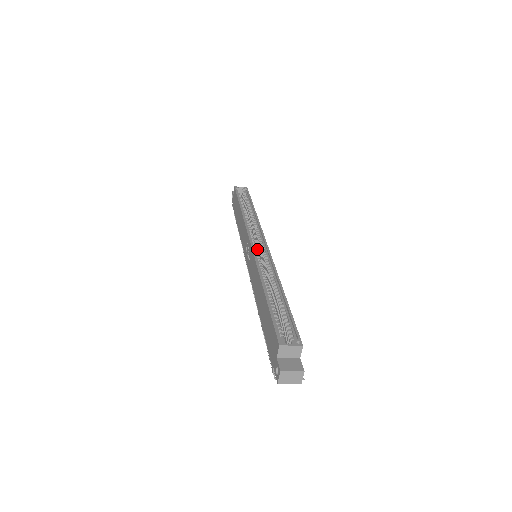
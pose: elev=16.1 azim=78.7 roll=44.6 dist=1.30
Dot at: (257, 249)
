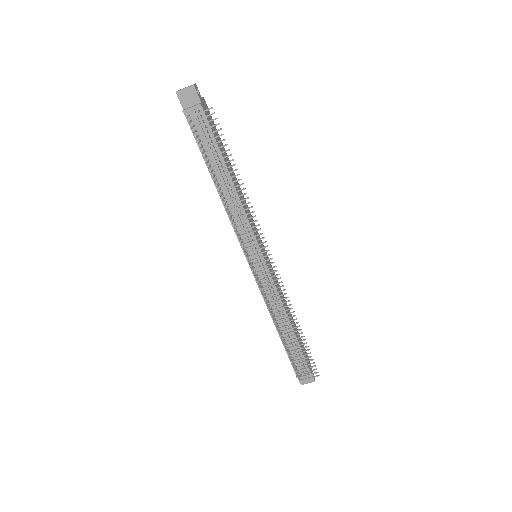
Dot at: occluded
